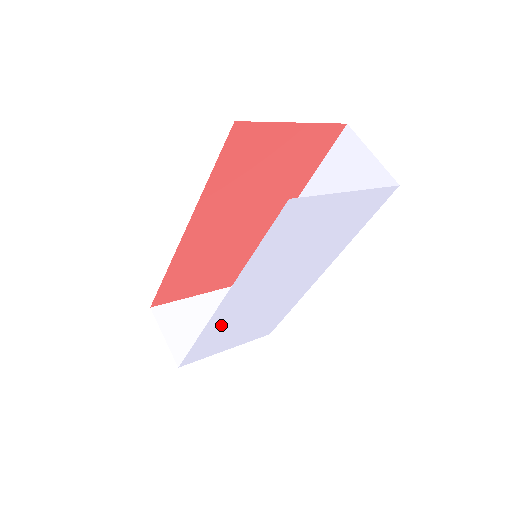
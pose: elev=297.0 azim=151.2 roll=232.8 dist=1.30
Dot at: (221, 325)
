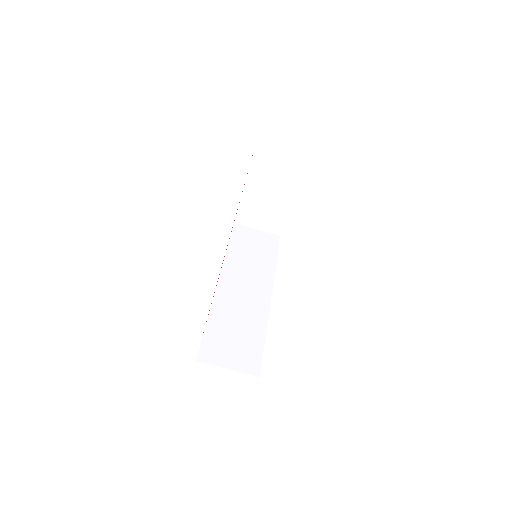
Dot at: occluded
